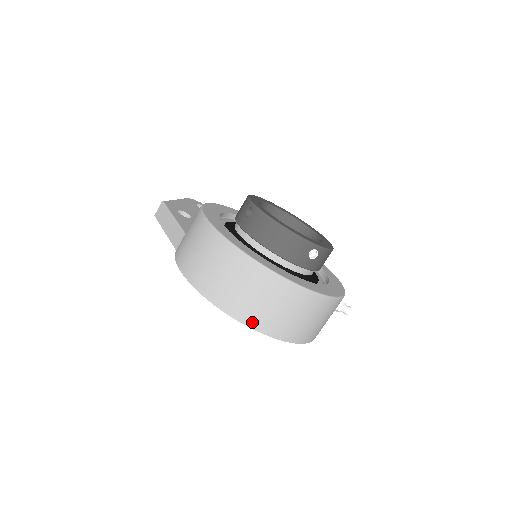
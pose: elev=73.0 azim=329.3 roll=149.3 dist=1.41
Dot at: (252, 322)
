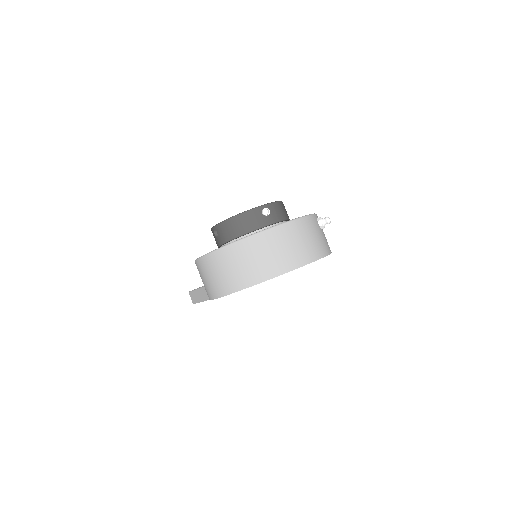
Dot at: (267, 275)
